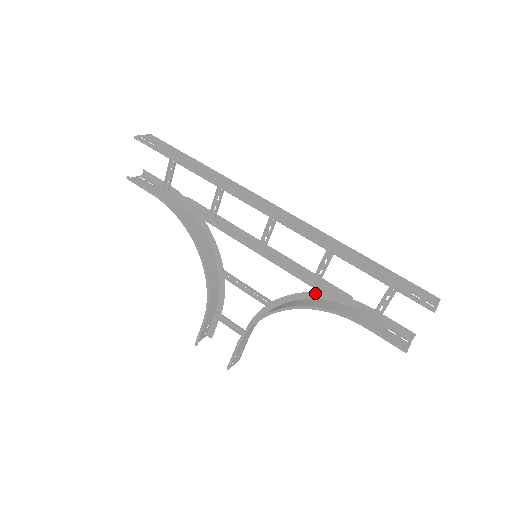
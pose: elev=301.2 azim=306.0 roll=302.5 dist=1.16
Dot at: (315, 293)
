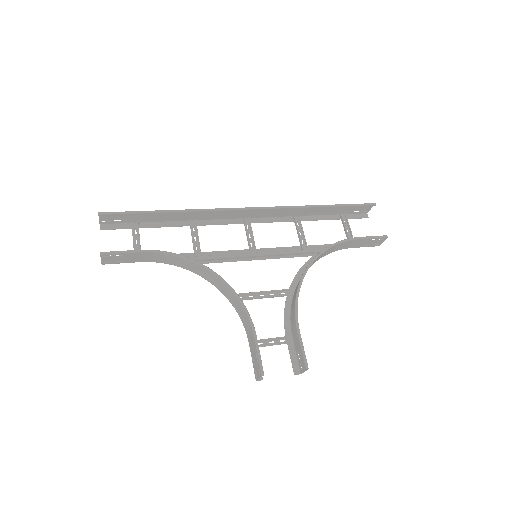
Dot at: (310, 259)
